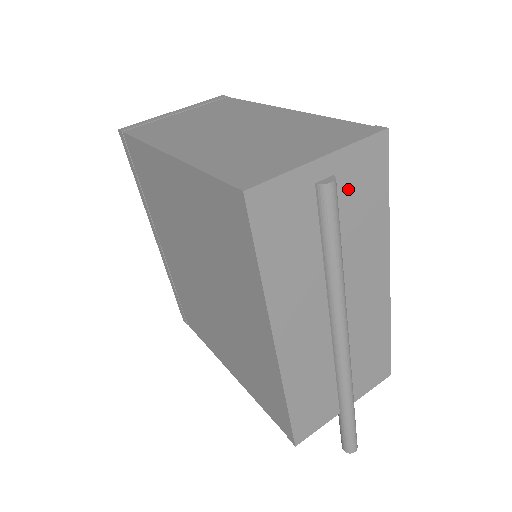
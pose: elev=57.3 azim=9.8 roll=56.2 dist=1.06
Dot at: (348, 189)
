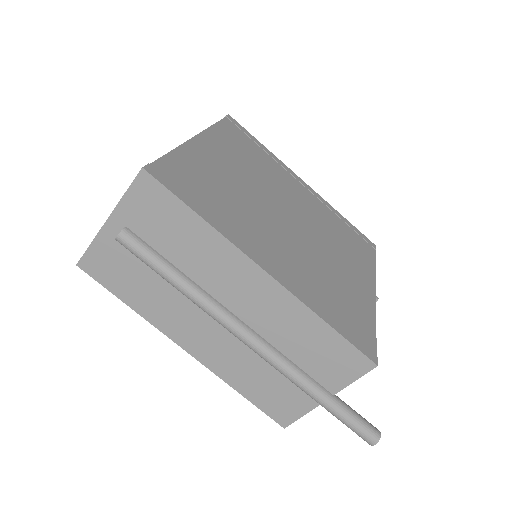
Dot at: (148, 228)
